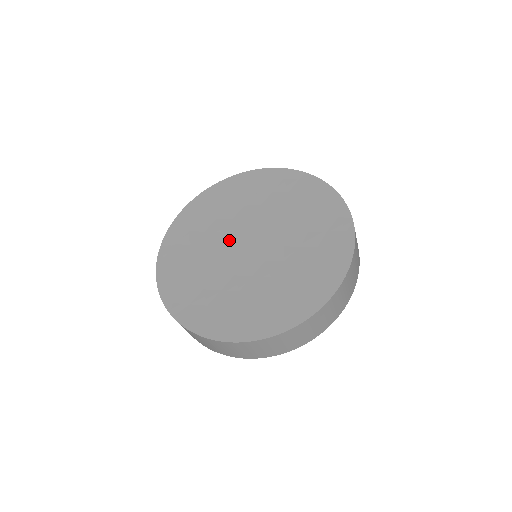
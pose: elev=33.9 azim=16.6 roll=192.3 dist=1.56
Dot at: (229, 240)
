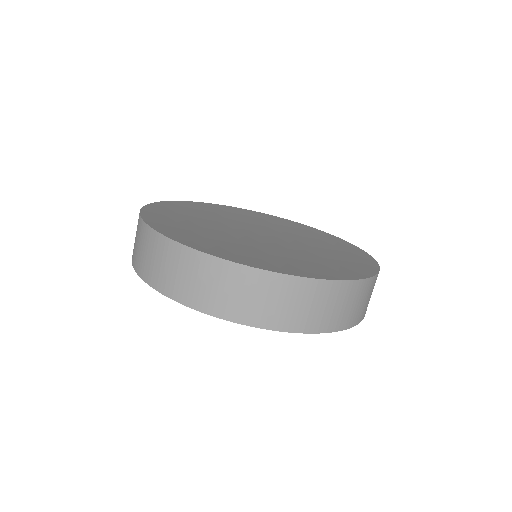
Dot at: (248, 227)
